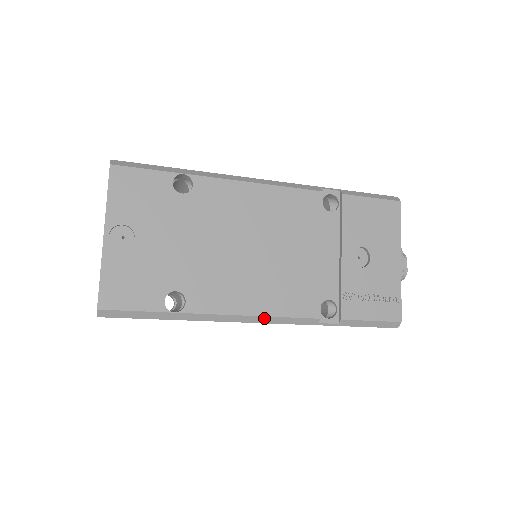
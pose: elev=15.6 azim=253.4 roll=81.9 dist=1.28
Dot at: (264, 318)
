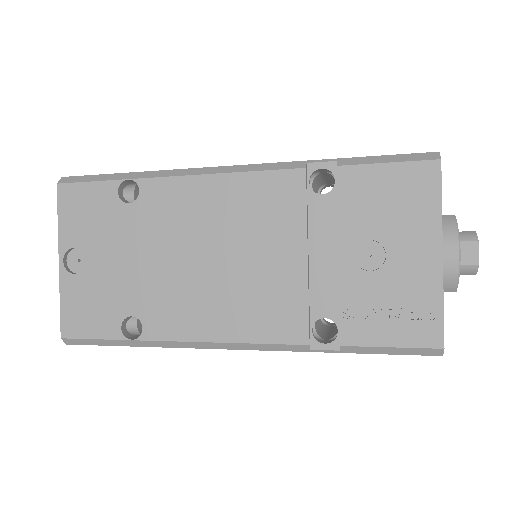
Dot at: (234, 344)
